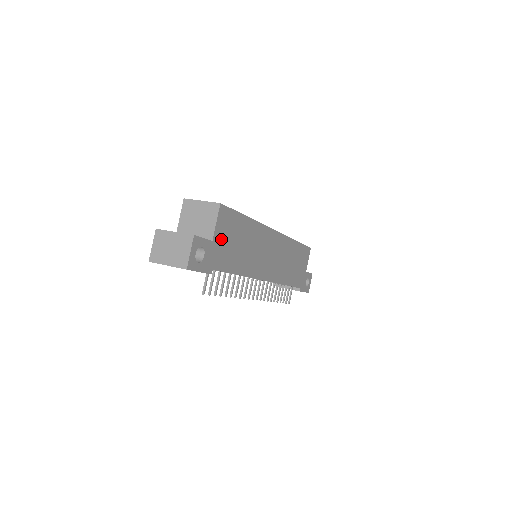
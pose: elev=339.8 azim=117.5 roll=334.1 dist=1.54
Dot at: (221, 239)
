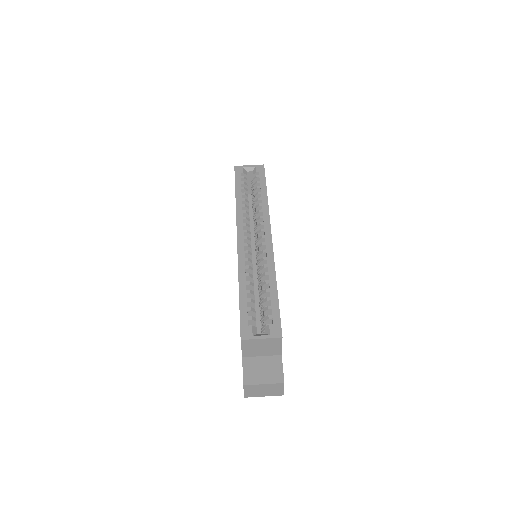
Dot at: occluded
